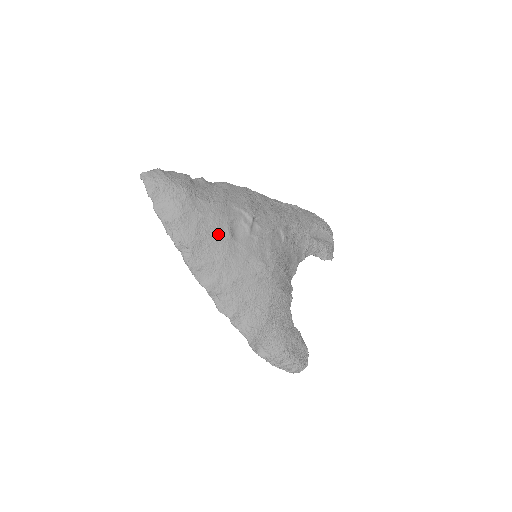
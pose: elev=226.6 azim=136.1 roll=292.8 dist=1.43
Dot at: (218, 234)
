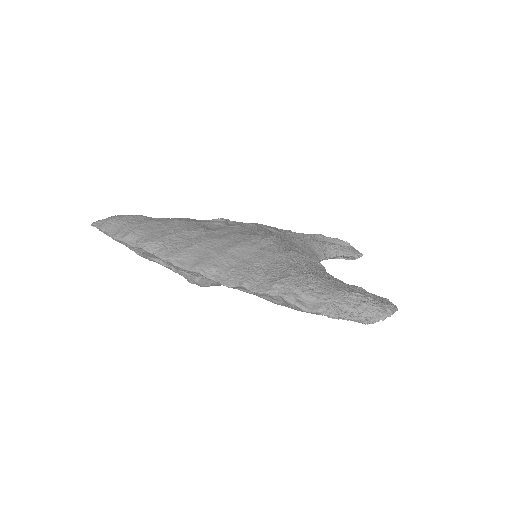
Dot at: (188, 229)
